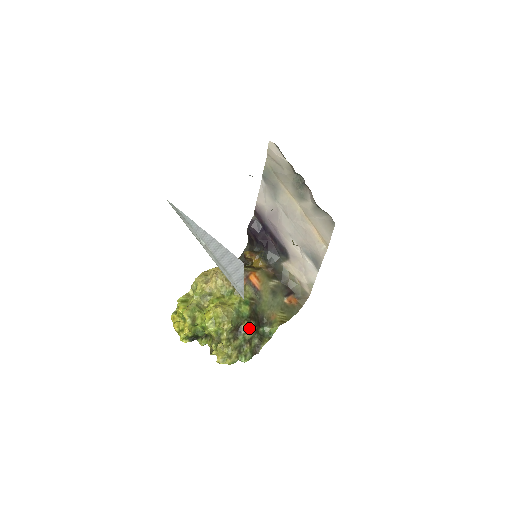
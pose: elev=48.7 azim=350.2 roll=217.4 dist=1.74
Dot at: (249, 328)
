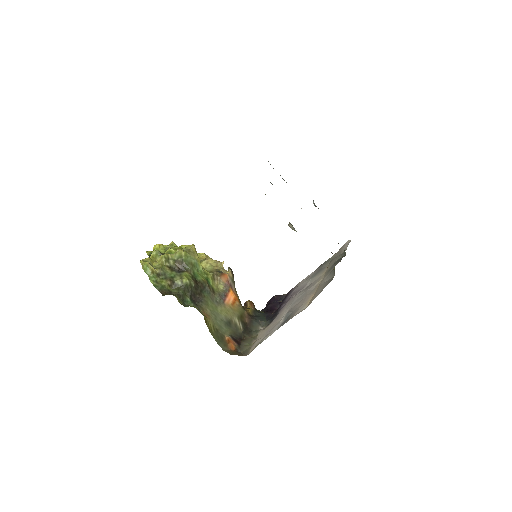
Dot at: (186, 276)
